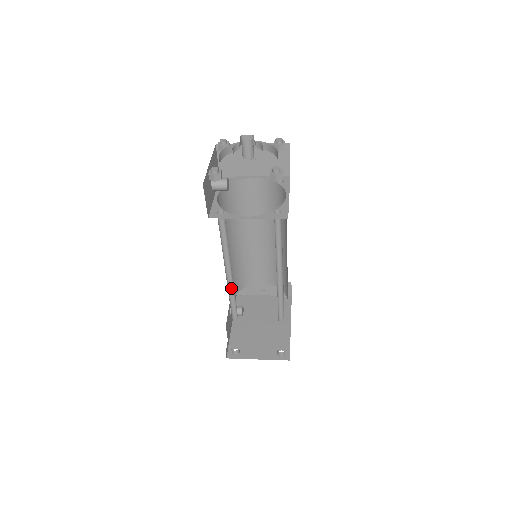
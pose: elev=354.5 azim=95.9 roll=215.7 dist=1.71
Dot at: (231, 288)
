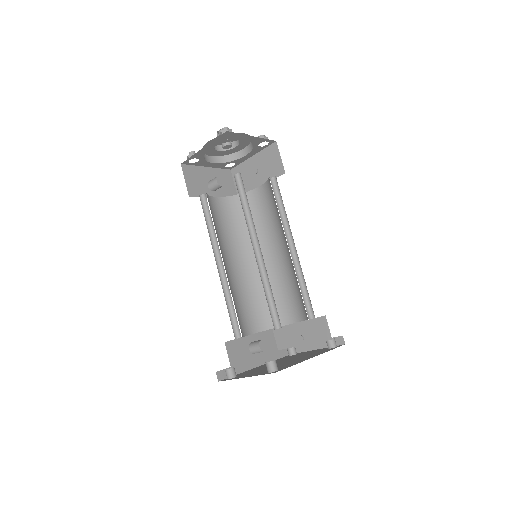
Dot at: (229, 290)
